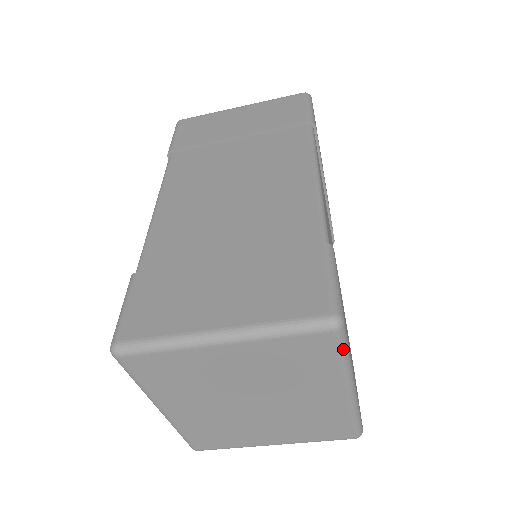
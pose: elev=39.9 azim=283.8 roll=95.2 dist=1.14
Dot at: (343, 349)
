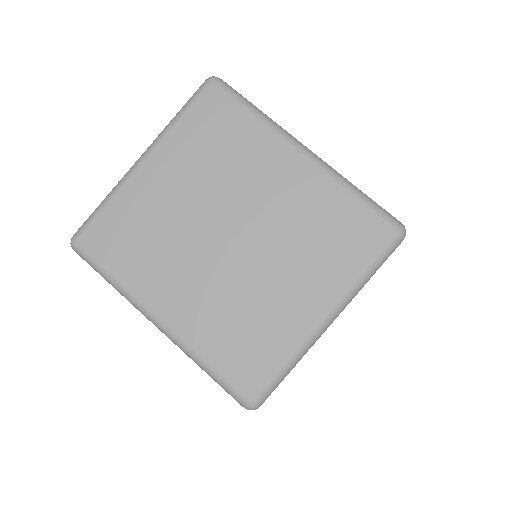
Dot at: (240, 99)
